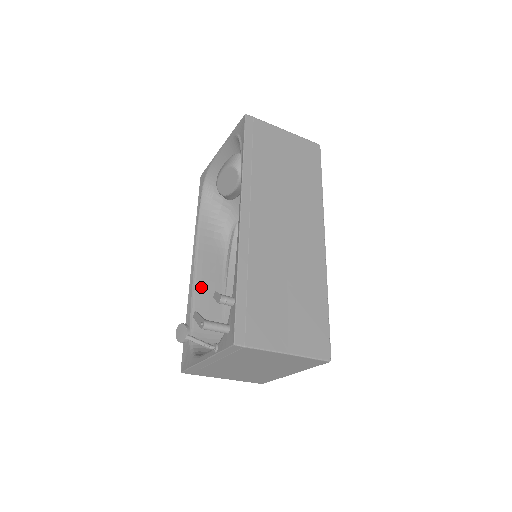
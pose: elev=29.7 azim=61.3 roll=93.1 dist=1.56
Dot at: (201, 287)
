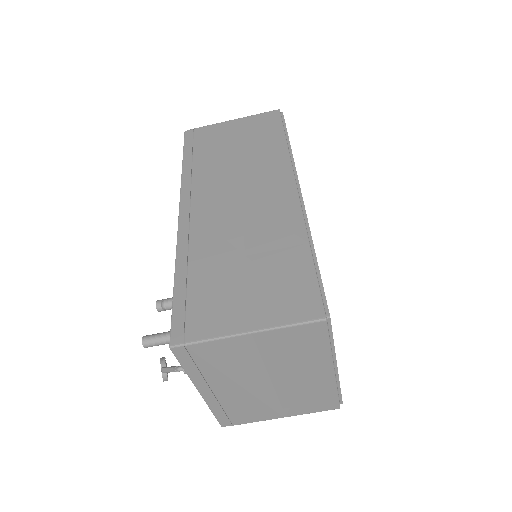
Dot at: occluded
